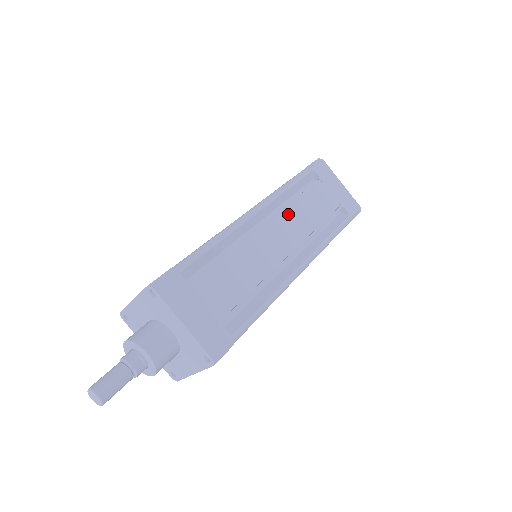
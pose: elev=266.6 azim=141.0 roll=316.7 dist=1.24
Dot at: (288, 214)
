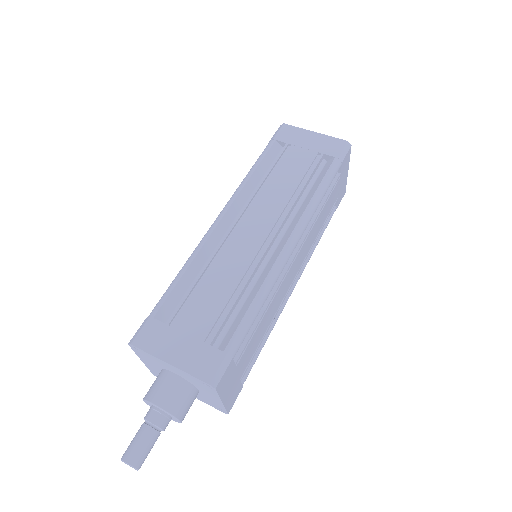
Dot at: (257, 200)
